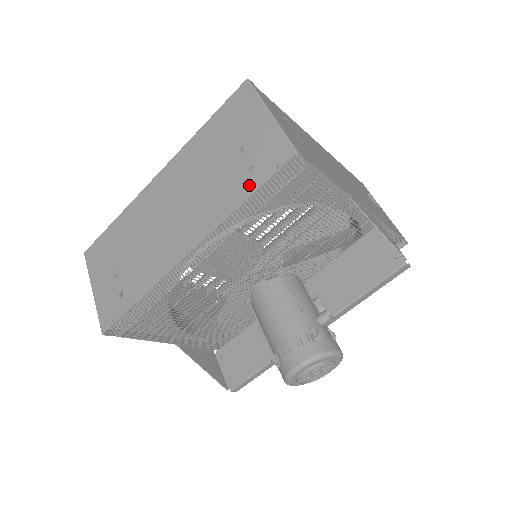
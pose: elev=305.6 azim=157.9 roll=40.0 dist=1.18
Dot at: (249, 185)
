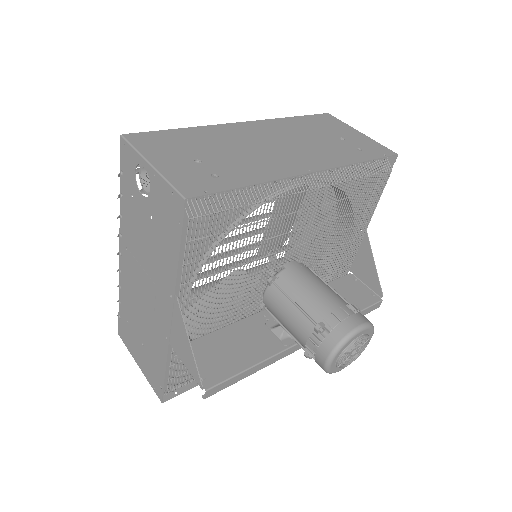
Dot at: (363, 155)
